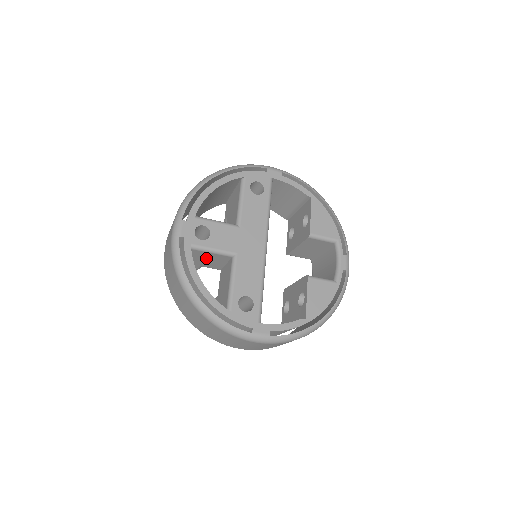
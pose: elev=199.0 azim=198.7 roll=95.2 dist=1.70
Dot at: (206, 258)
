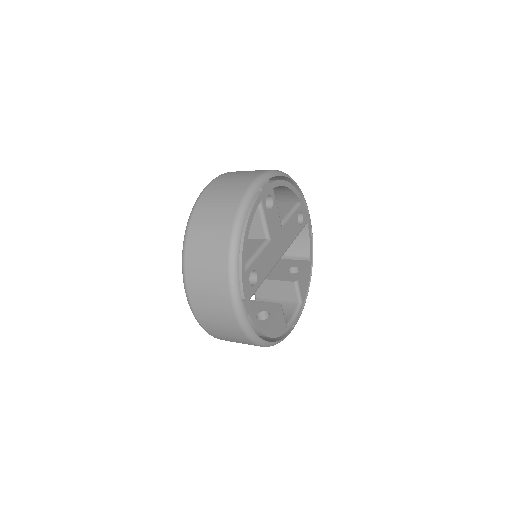
Dot at: occluded
